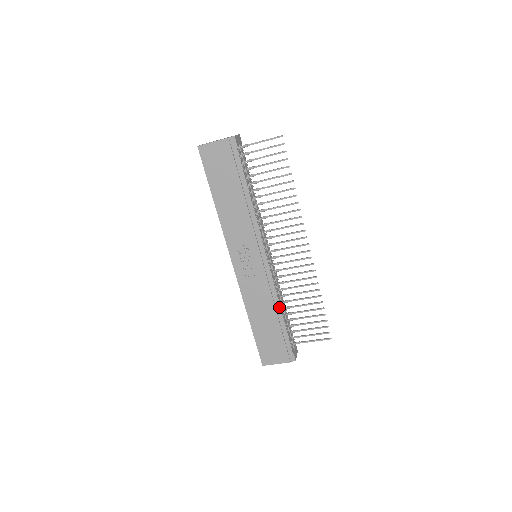
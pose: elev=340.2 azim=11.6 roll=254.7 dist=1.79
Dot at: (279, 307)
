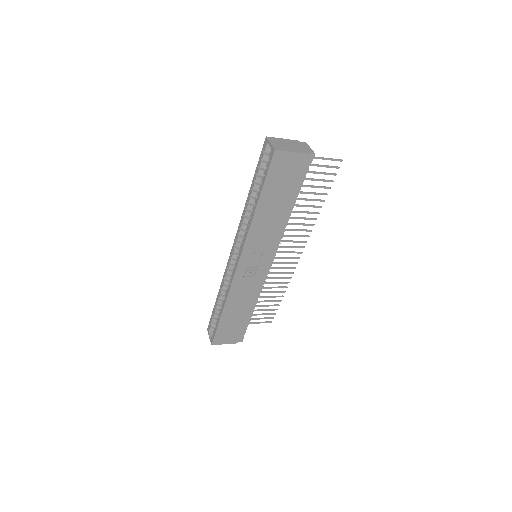
Dot at: (256, 303)
